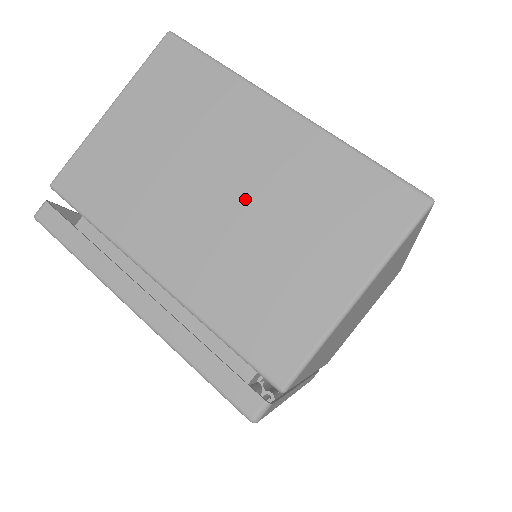
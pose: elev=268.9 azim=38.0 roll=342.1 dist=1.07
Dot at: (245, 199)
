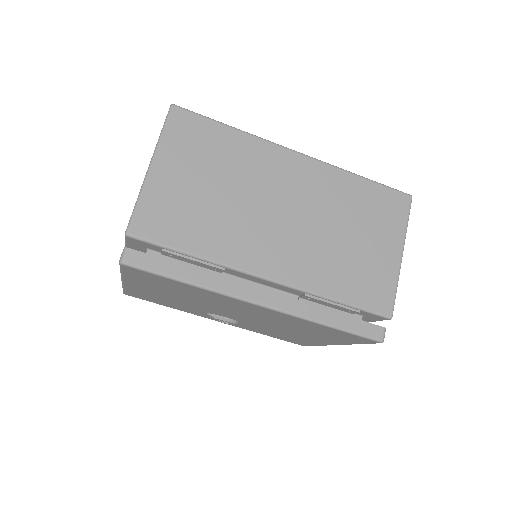
Dot at: occluded
